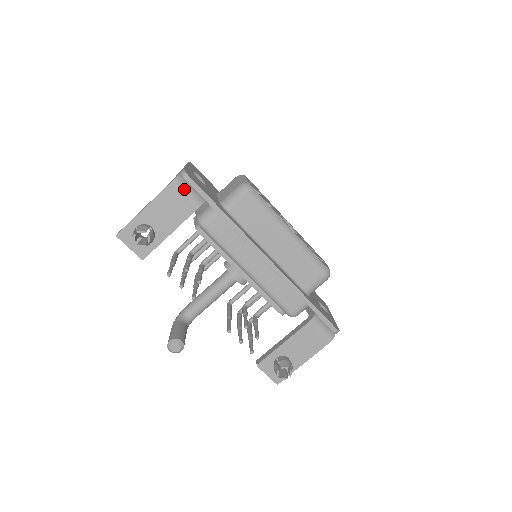
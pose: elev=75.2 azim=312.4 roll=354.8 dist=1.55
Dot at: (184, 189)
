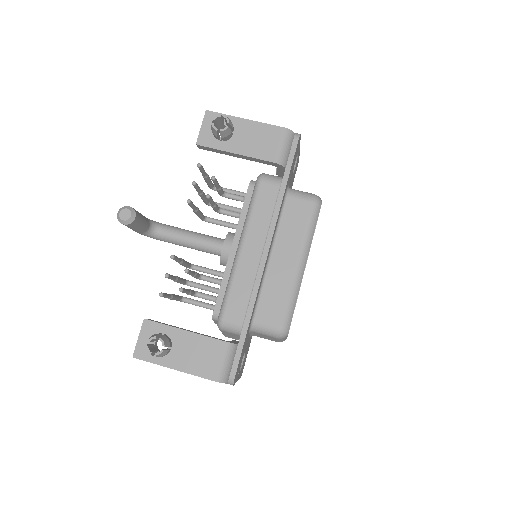
Dot at: (285, 142)
